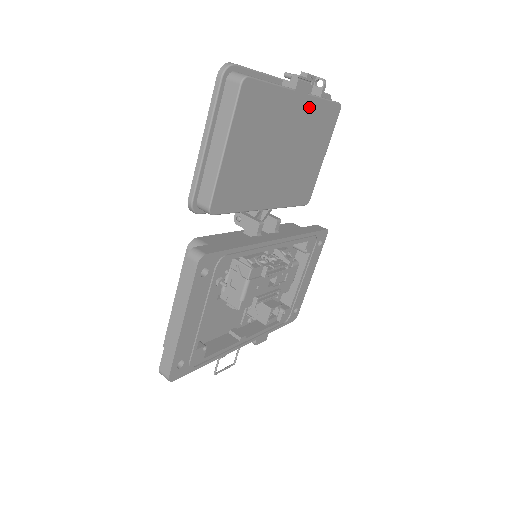
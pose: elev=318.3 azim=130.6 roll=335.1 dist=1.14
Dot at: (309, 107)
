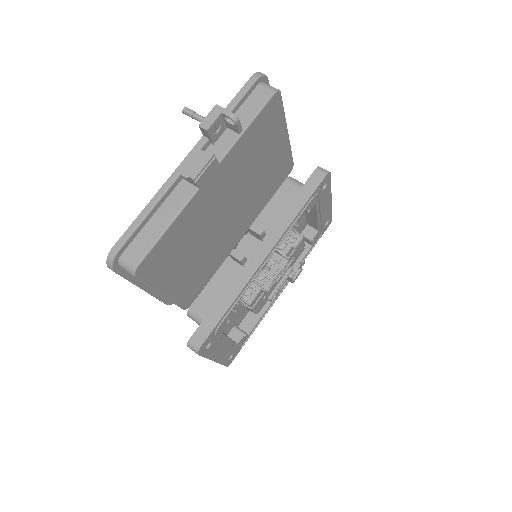
Dot at: (230, 161)
